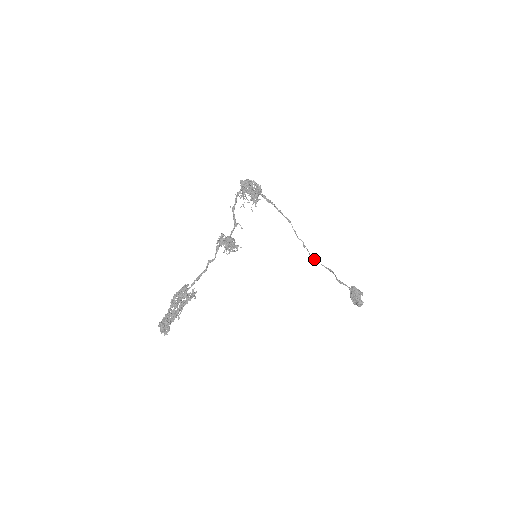
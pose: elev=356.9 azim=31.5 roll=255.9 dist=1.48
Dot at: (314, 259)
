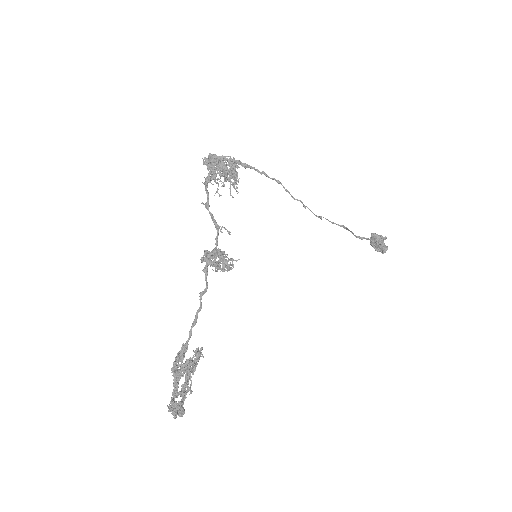
Dot at: (320, 218)
